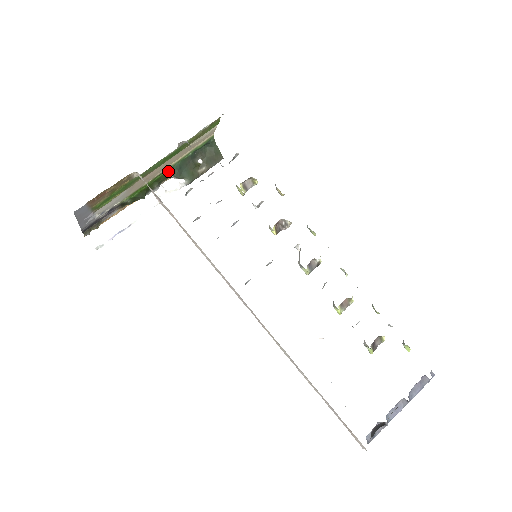
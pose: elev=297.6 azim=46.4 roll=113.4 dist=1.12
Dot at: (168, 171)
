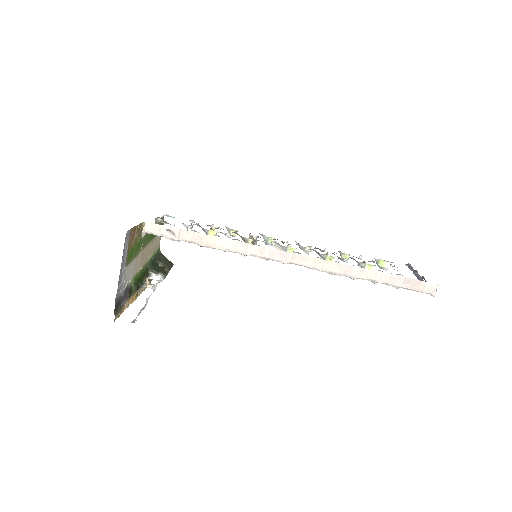
Dot at: (146, 268)
